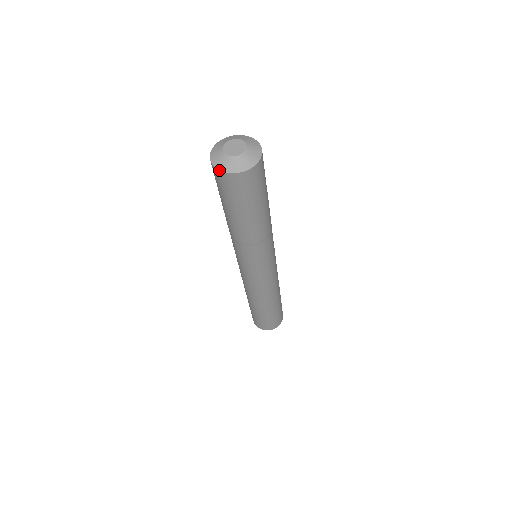
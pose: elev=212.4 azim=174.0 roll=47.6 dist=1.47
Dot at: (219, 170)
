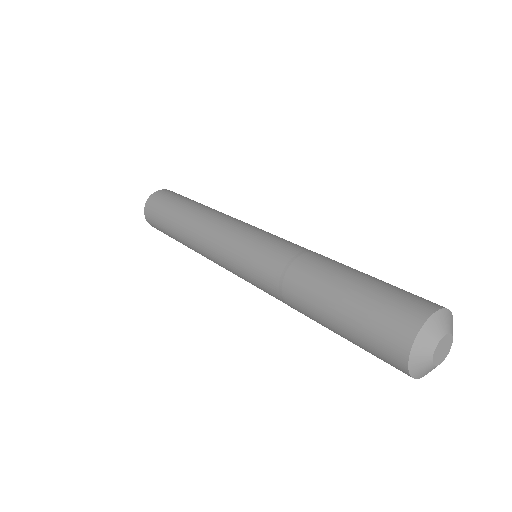
Dot at: occluded
